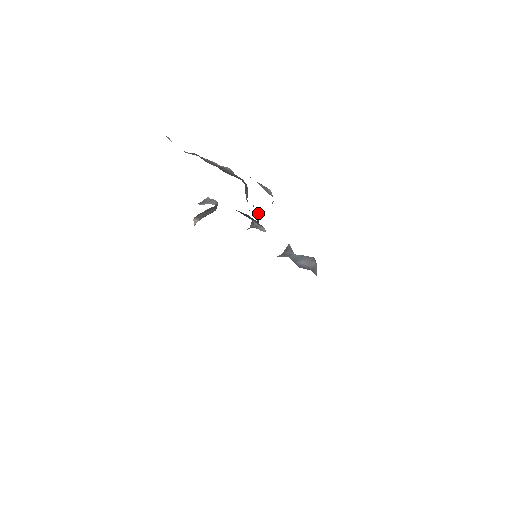
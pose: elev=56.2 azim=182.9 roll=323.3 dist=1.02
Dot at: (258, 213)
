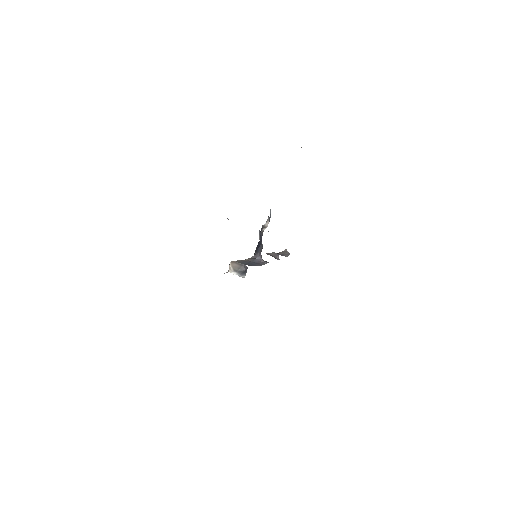
Dot at: occluded
